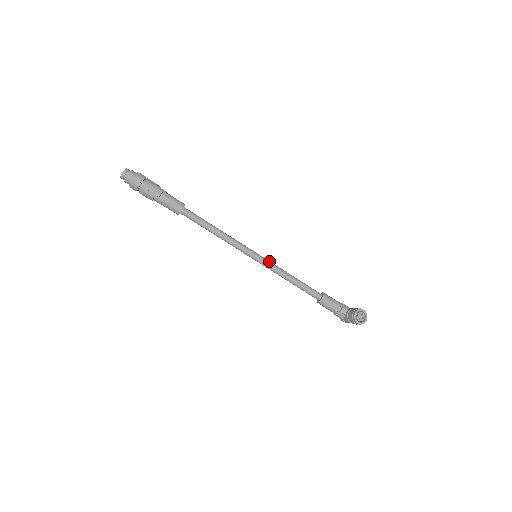
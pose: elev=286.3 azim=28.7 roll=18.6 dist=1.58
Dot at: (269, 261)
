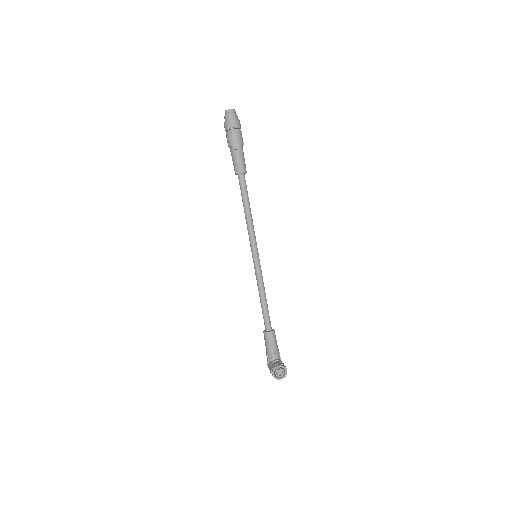
Dot at: occluded
